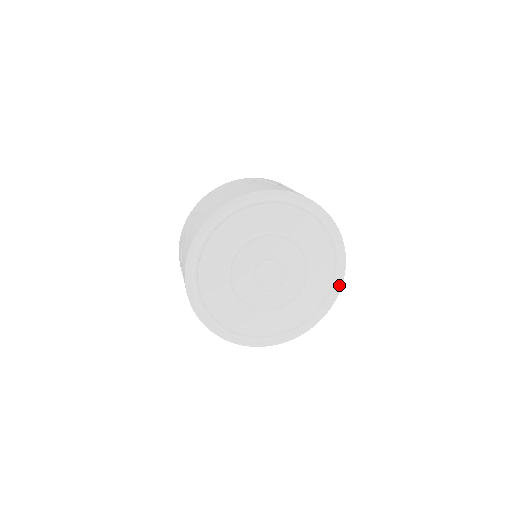
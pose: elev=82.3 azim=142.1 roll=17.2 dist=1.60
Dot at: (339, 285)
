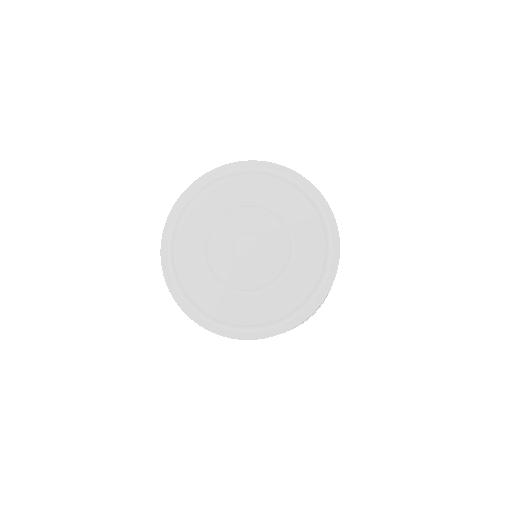
Dot at: (331, 218)
